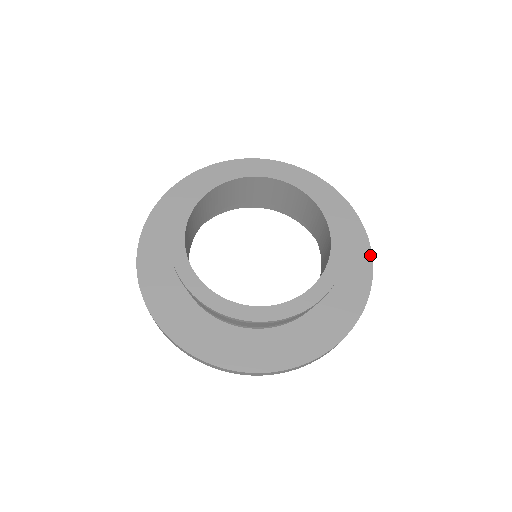
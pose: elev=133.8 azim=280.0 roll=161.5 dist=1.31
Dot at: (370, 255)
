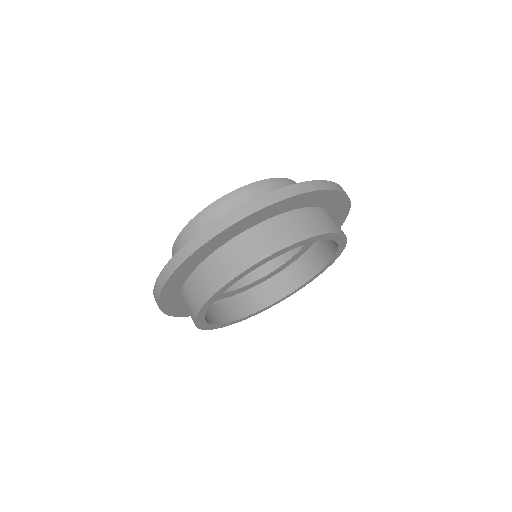
Dot at: occluded
